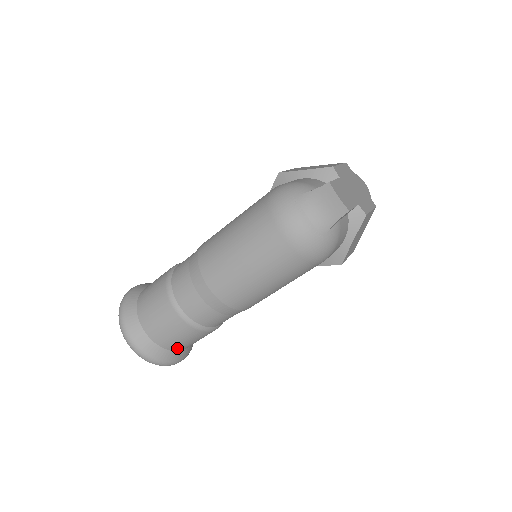
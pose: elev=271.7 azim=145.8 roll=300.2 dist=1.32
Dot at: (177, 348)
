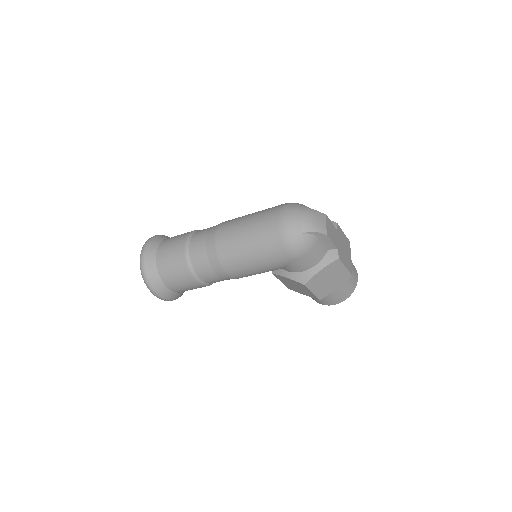
Dot at: (165, 278)
